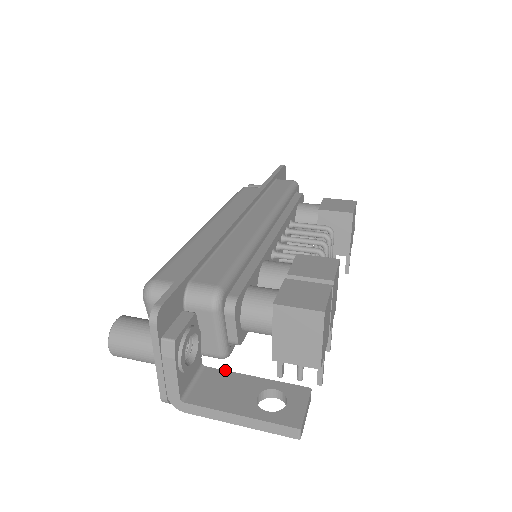
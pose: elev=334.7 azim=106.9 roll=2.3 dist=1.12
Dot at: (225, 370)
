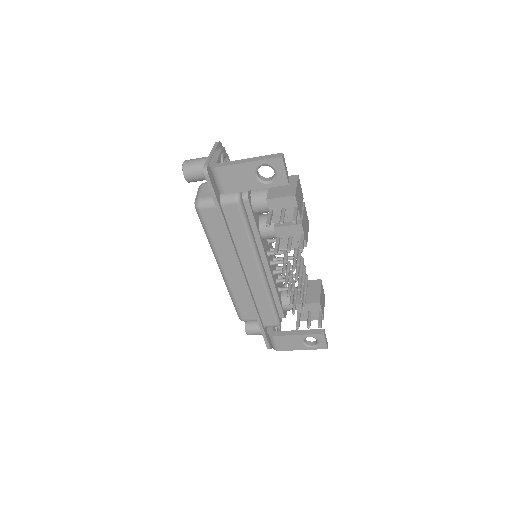
Dot at: occluded
